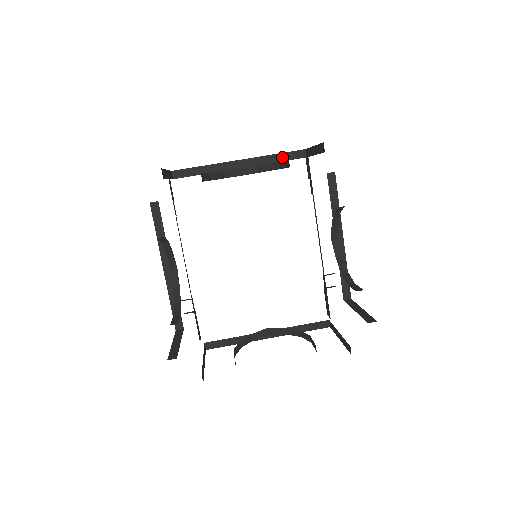
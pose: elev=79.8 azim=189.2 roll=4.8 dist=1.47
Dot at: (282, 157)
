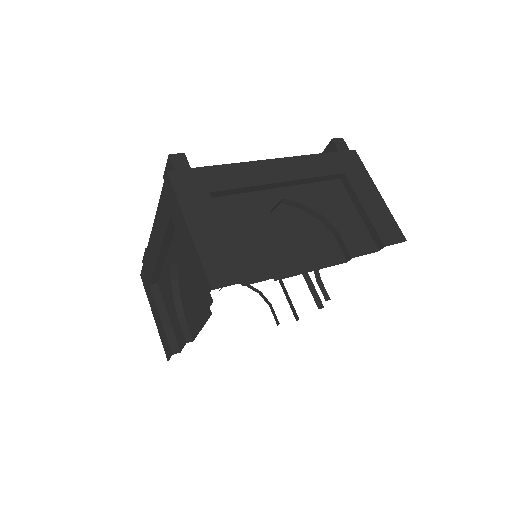
Dot at: (321, 179)
